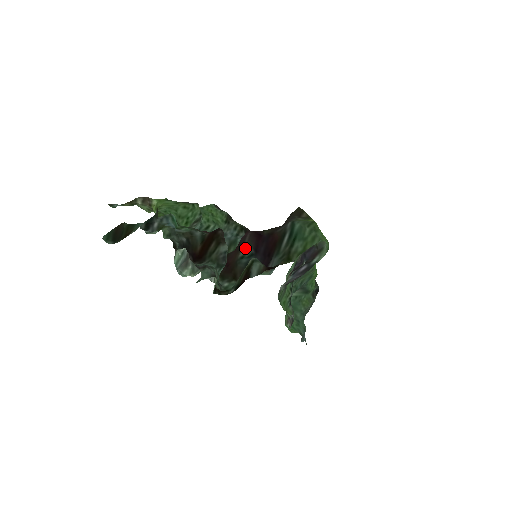
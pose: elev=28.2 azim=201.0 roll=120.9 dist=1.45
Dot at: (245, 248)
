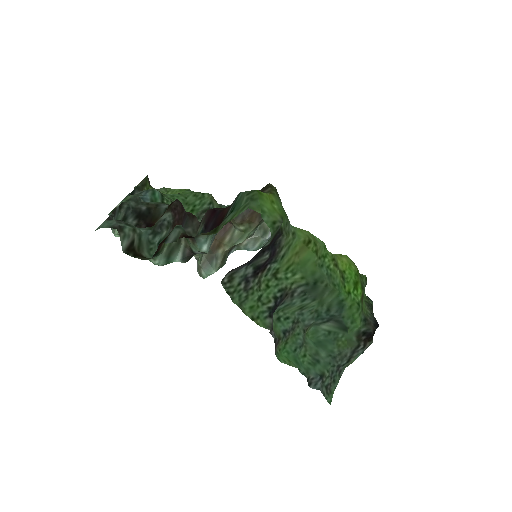
Dot at: (201, 225)
